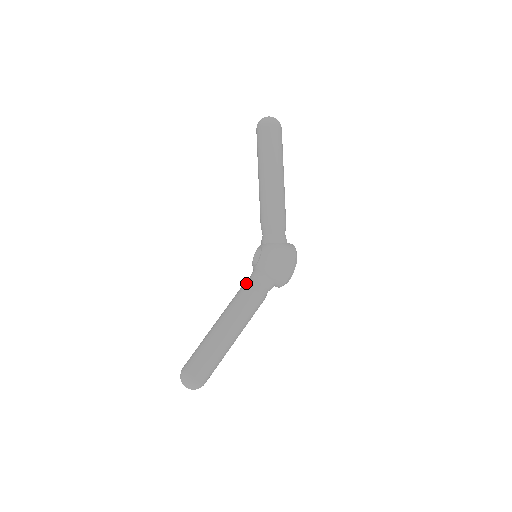
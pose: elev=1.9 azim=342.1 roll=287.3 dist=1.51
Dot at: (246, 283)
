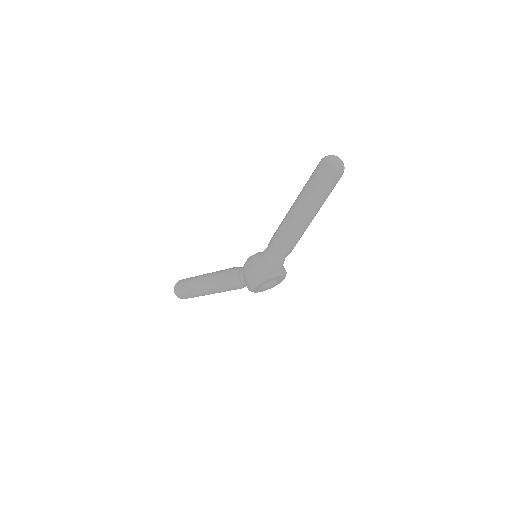
Dot at: (237, 267)
